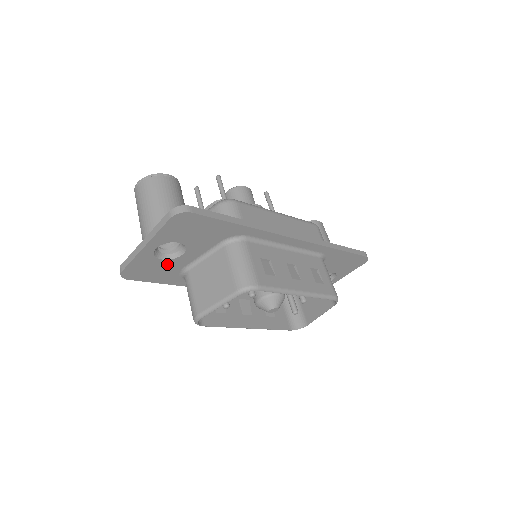
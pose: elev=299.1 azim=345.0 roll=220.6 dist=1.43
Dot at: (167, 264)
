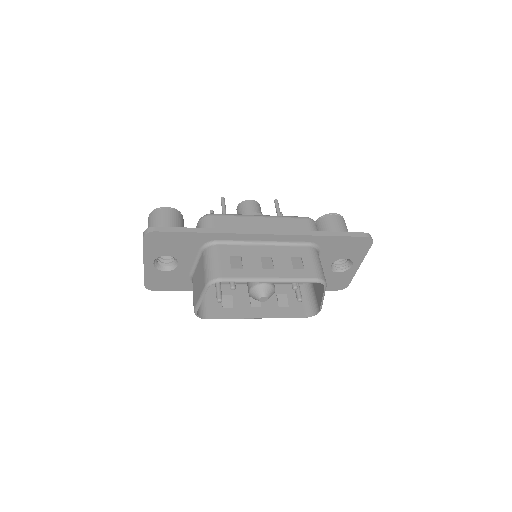
Dot at: (173, 274)
